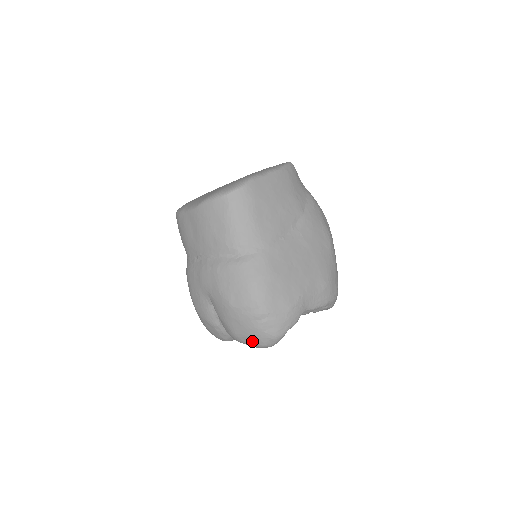
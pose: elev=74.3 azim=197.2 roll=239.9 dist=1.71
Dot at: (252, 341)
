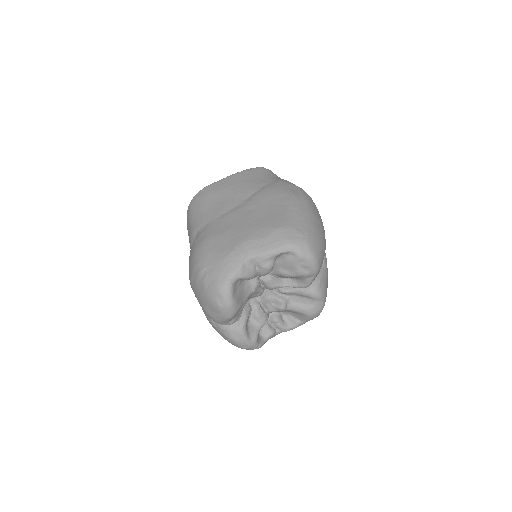
Dot at: (211, 307)
